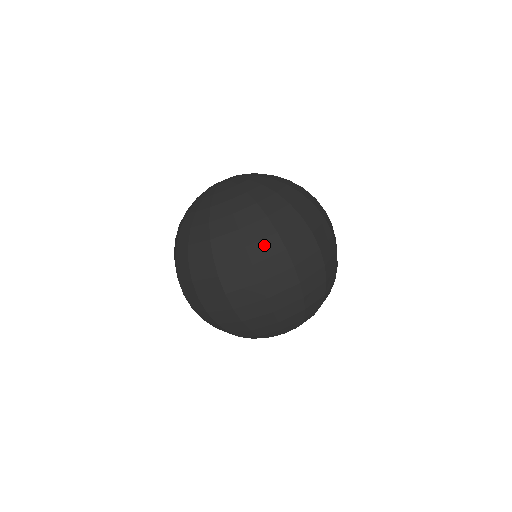
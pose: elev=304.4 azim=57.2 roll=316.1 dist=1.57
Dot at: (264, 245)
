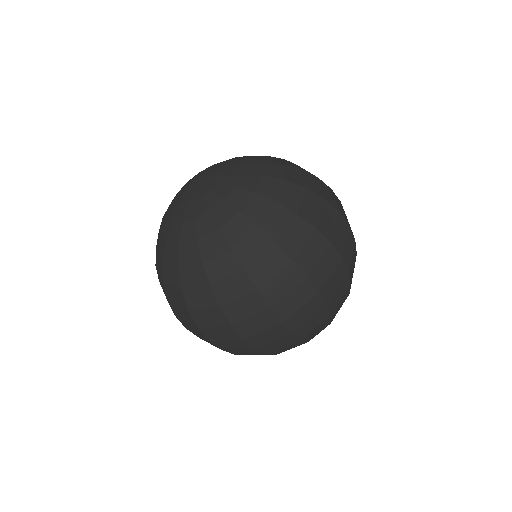
Dot at: (325, 217)
